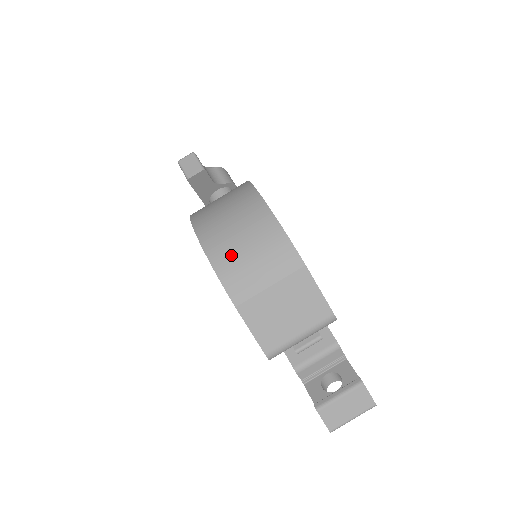
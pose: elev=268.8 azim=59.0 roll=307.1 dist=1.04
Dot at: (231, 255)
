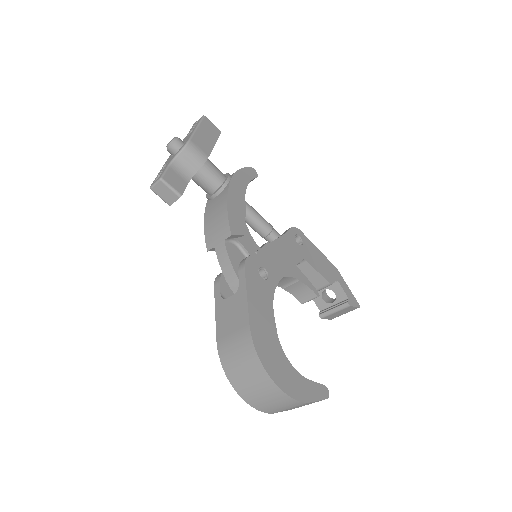
Dot at: (262, 404)
